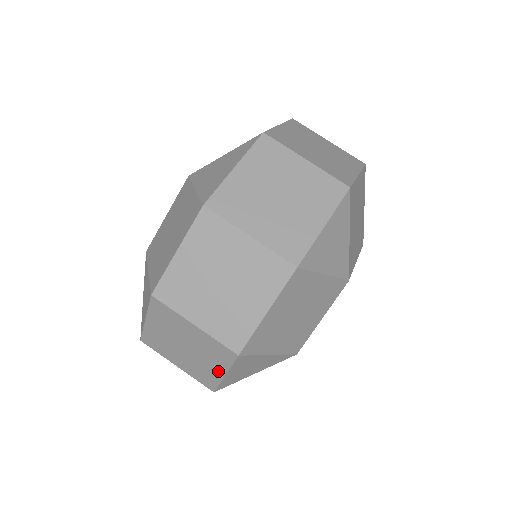
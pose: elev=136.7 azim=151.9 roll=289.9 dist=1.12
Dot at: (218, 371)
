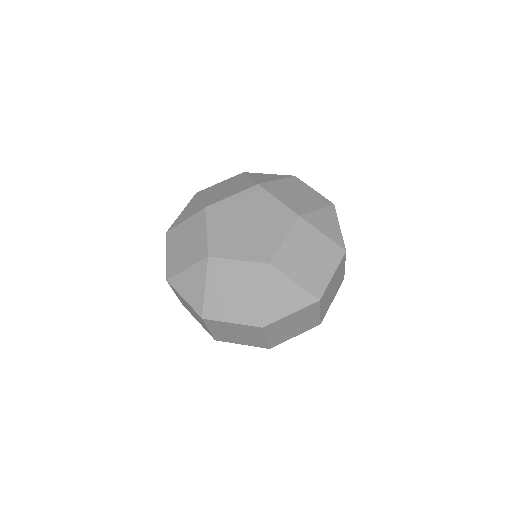
Dot at: (197, 320)
